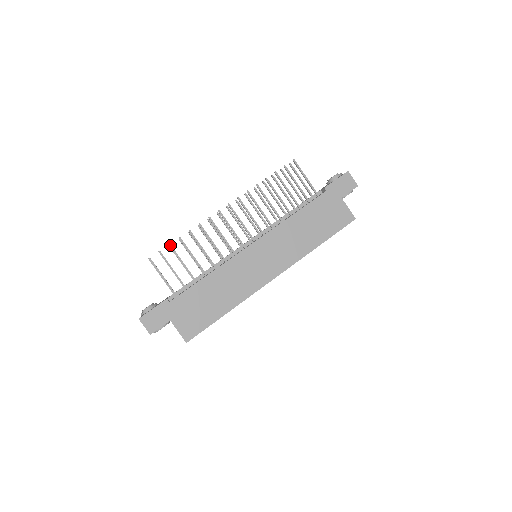
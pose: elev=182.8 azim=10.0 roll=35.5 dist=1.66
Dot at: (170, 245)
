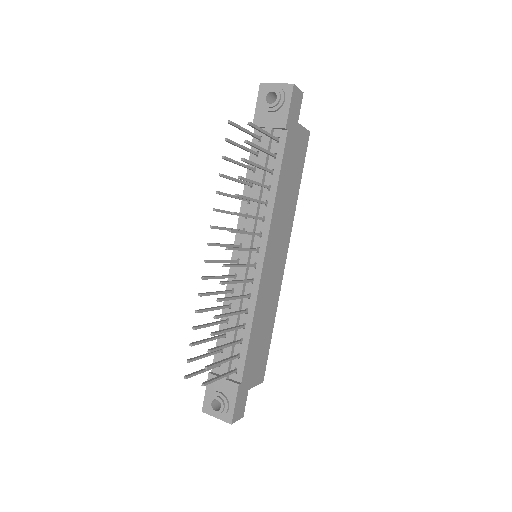
Dot at: (210, 351)
